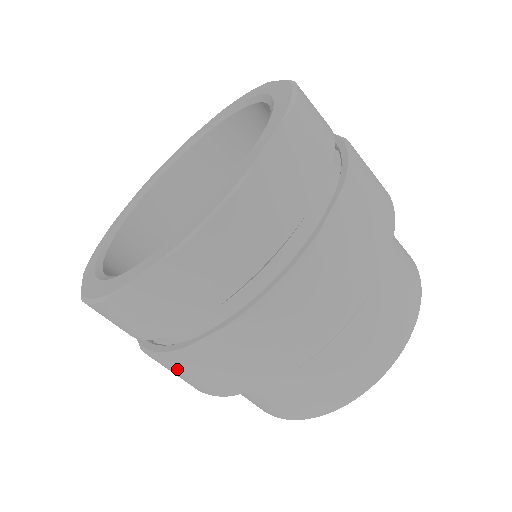
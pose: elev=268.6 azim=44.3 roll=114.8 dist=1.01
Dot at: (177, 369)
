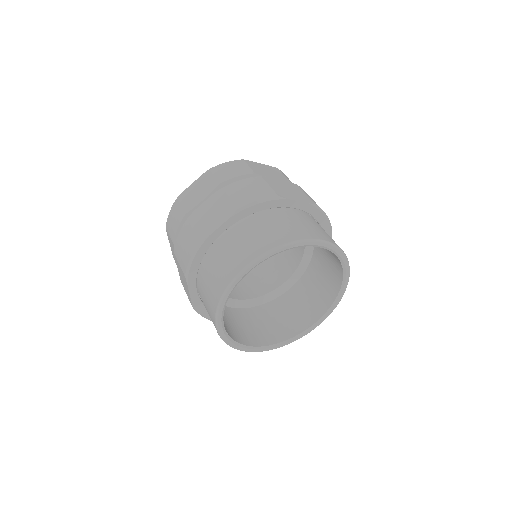
Dot at: (184, 235)
